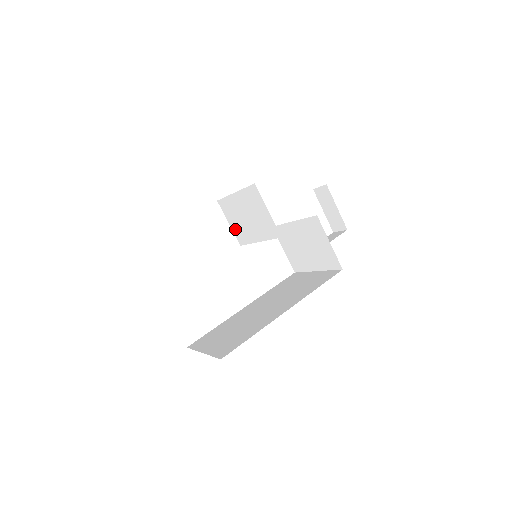
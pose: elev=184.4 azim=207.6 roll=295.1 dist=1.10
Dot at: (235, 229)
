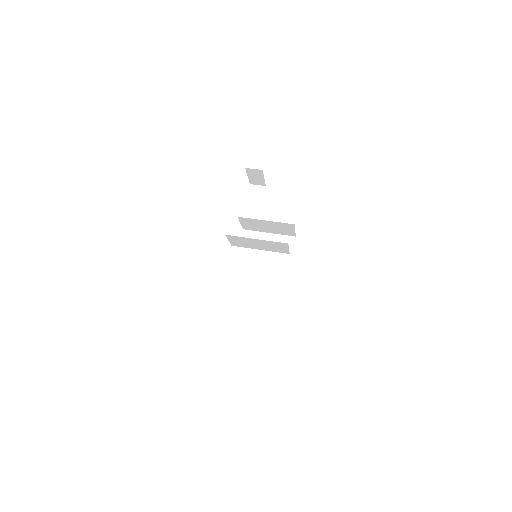
Dot at: (234, 243)
